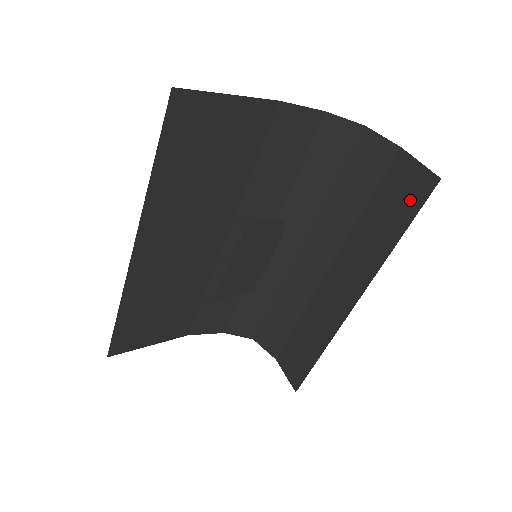
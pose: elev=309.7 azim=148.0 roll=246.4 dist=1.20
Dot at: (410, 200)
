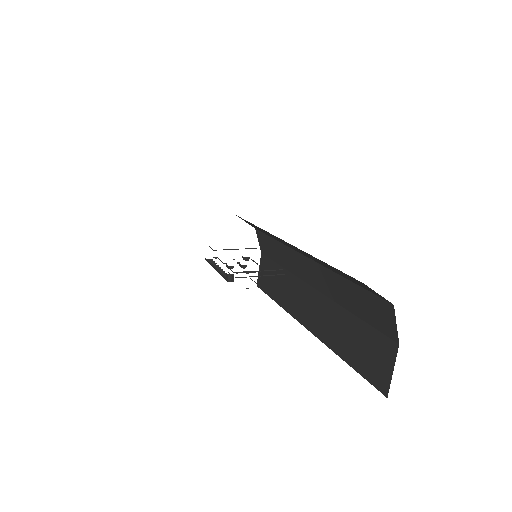
Dot at: (369, 367)
